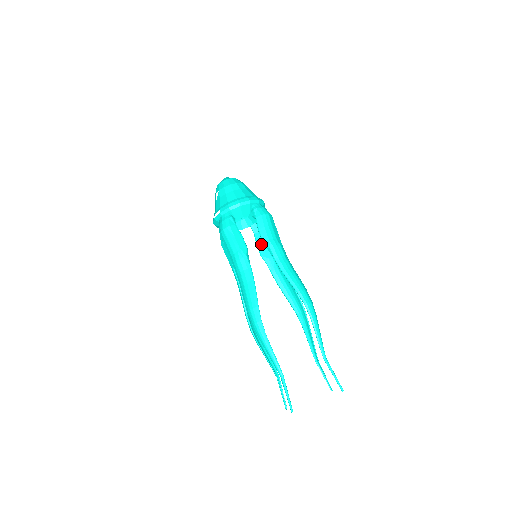
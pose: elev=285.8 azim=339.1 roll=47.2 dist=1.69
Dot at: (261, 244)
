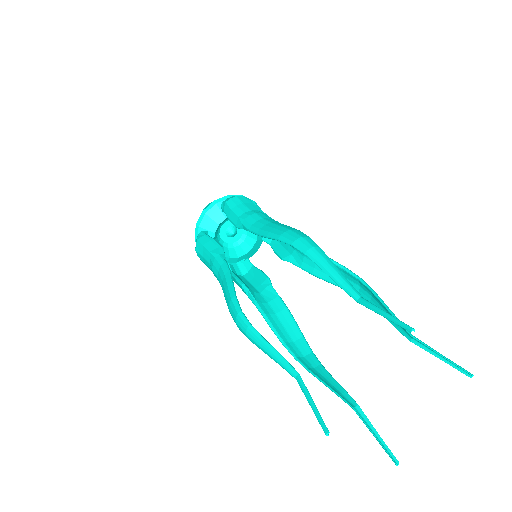
Dot at: (279, 248)
